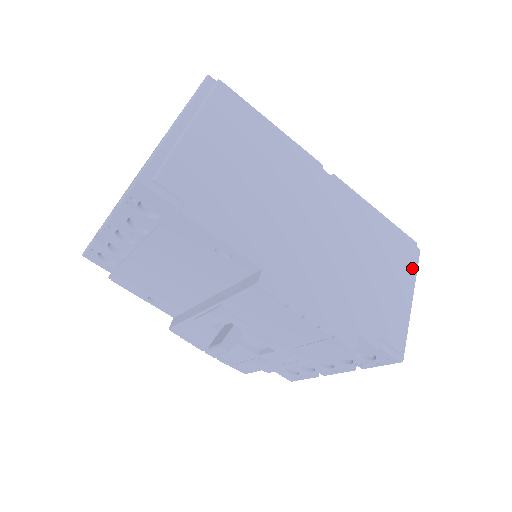
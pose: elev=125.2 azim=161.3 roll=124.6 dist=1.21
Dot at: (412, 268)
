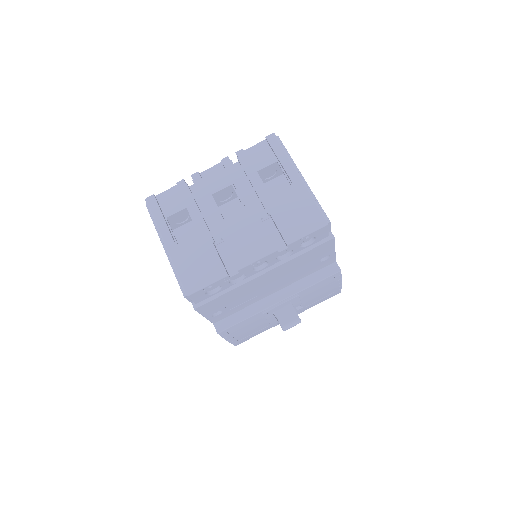
Dot at: occluded
